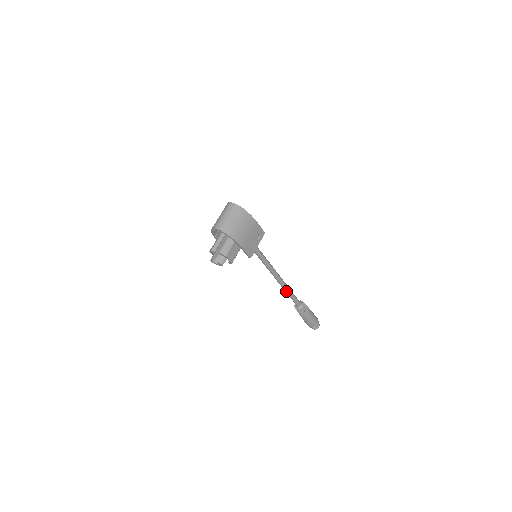
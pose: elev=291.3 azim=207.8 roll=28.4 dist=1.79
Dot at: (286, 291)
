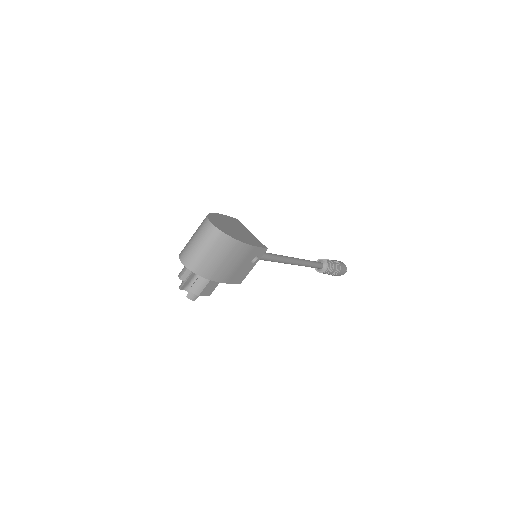
Dot at: occluded
